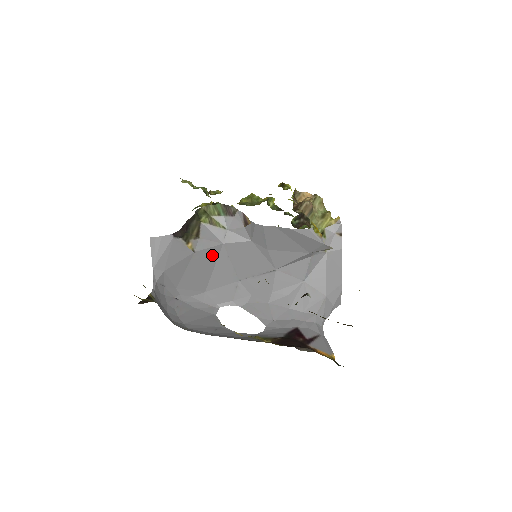
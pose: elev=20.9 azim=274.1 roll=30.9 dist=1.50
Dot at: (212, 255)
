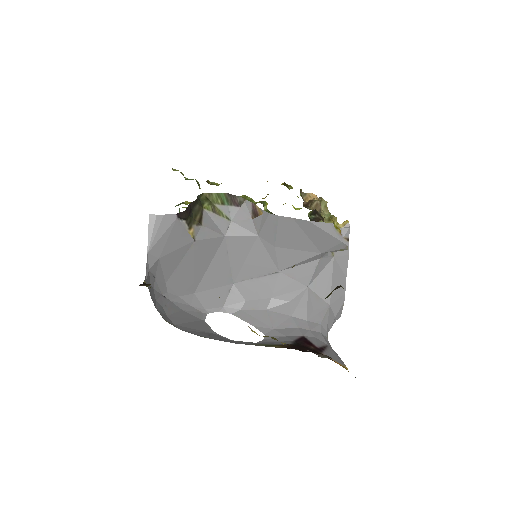
Dot at: (211, 248)
